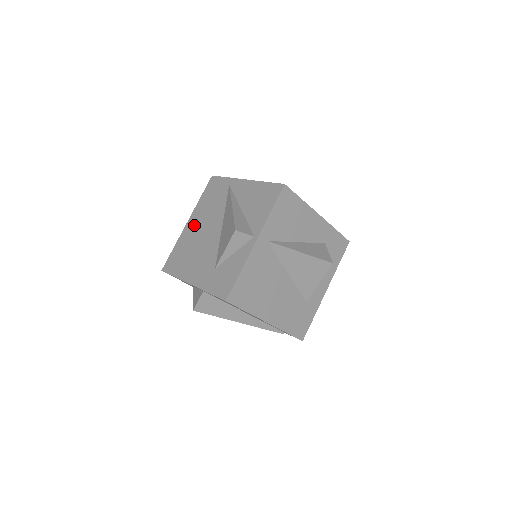
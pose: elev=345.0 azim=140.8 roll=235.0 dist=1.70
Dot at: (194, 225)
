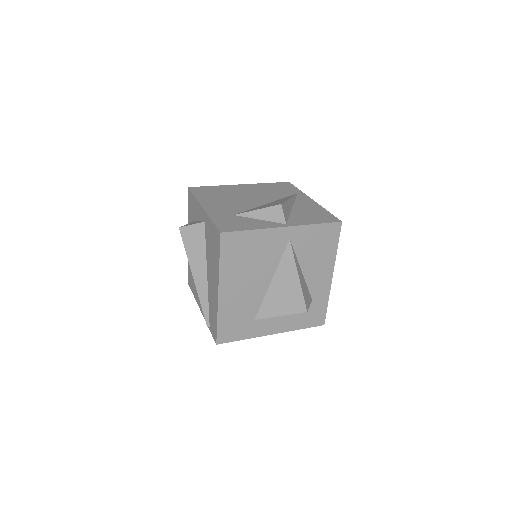
Dot at: (245, 189)
